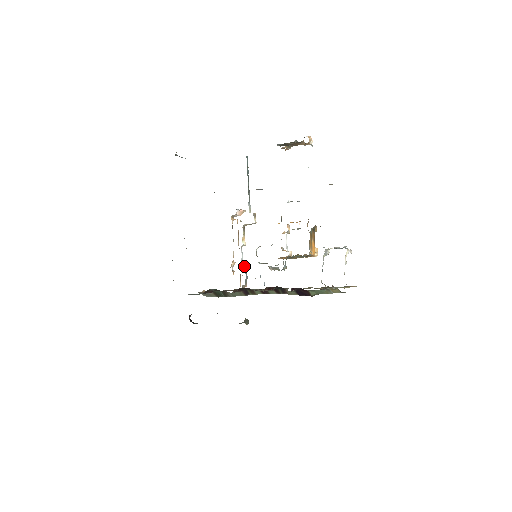
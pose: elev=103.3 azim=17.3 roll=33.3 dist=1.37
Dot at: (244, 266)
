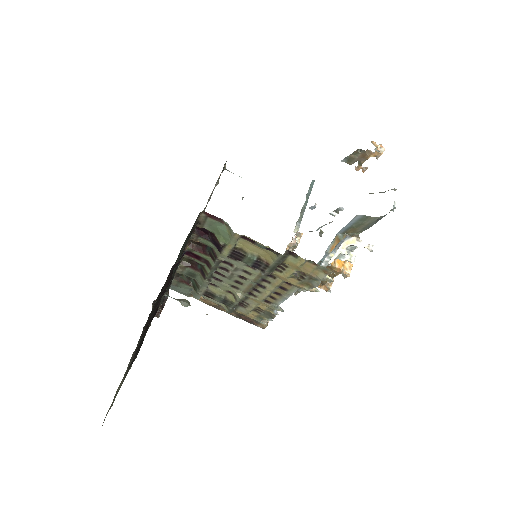
Dot at: occluded
